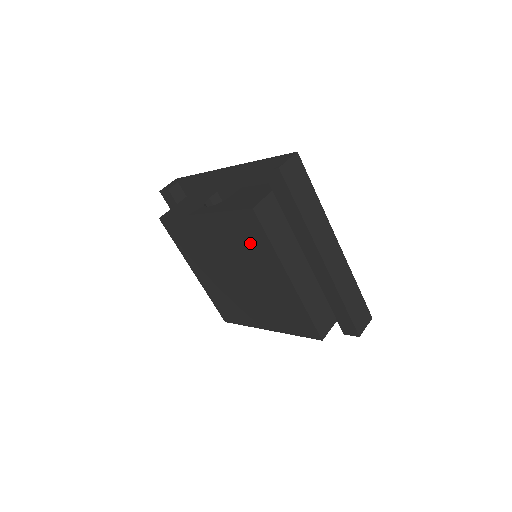
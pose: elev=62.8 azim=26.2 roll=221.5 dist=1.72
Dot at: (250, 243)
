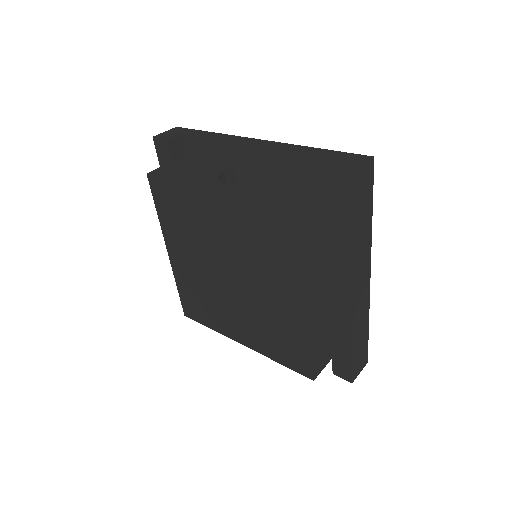
Dot at: (274, 250)
